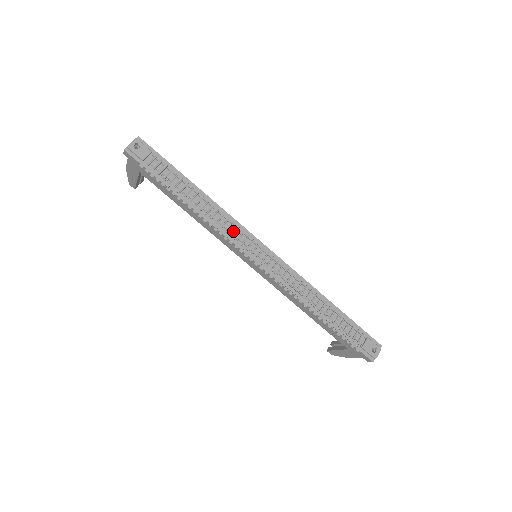
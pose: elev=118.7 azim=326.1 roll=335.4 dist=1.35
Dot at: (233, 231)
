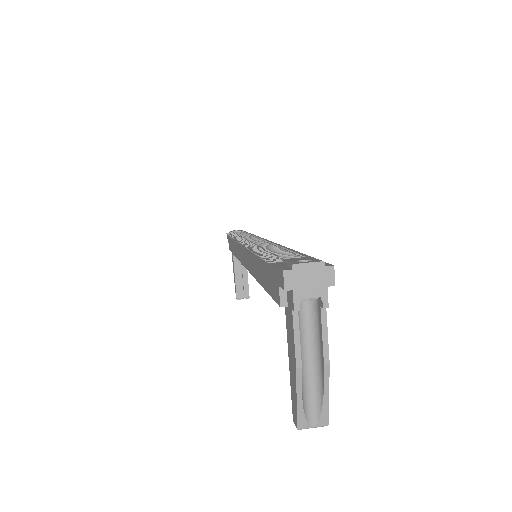
Dot at: occluded
